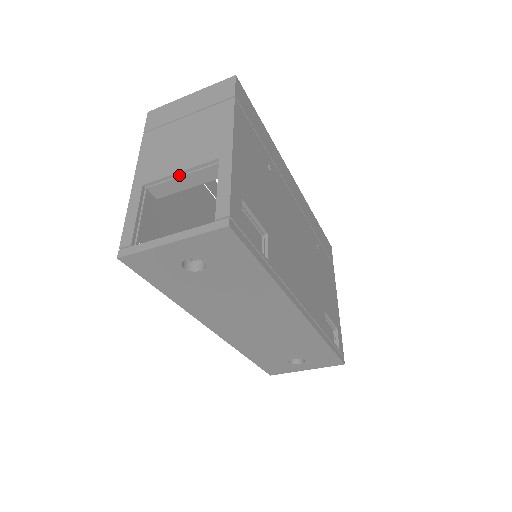
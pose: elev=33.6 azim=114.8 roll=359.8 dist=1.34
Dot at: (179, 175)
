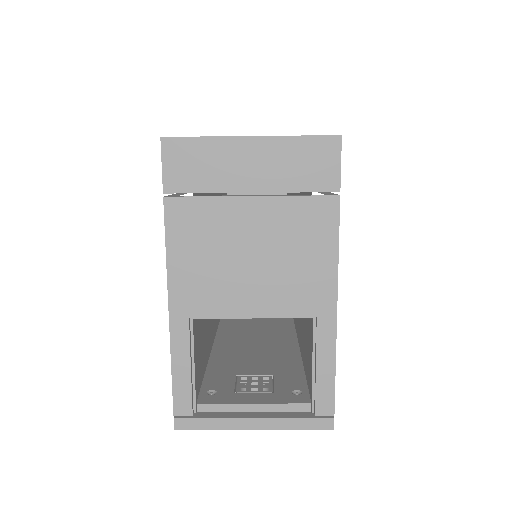
Dot at: (249, 315)
